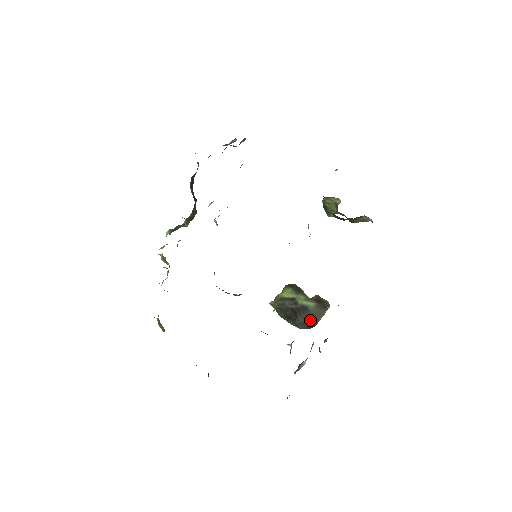
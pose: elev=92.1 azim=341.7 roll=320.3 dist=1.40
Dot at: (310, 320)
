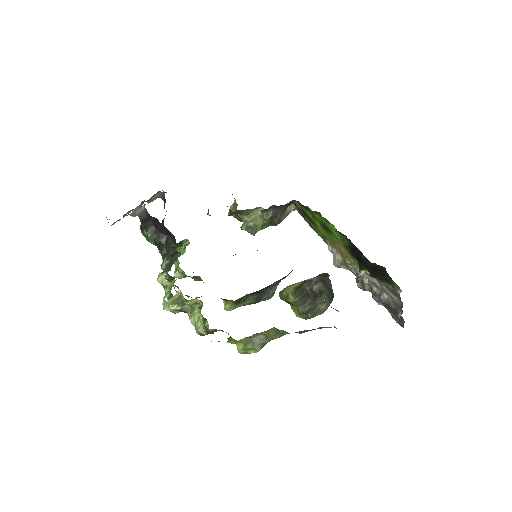
Dot at: (329, 289)
